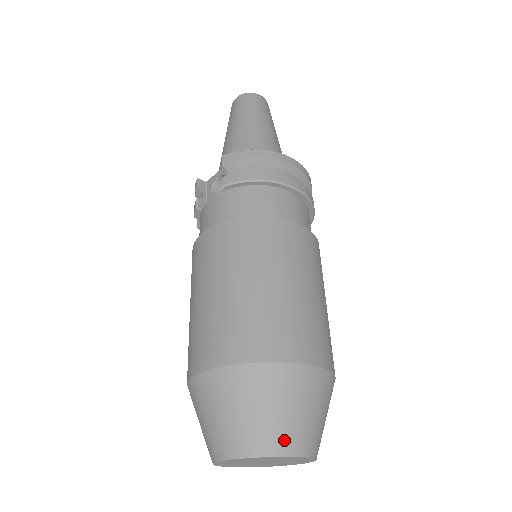
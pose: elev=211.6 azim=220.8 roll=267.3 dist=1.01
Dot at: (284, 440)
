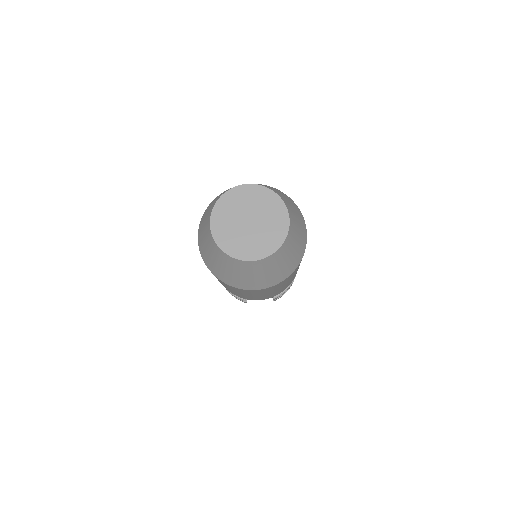
Dot at: (288, 206)
